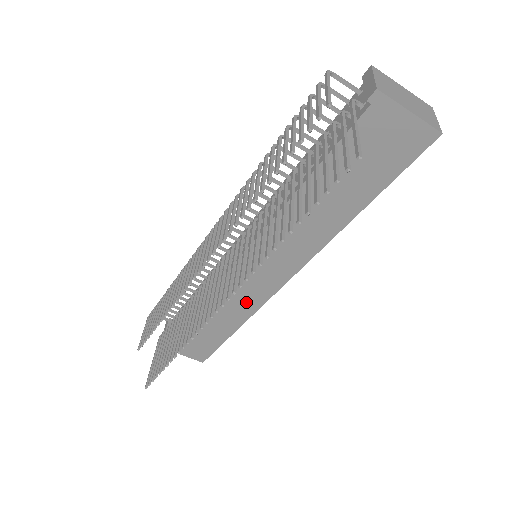
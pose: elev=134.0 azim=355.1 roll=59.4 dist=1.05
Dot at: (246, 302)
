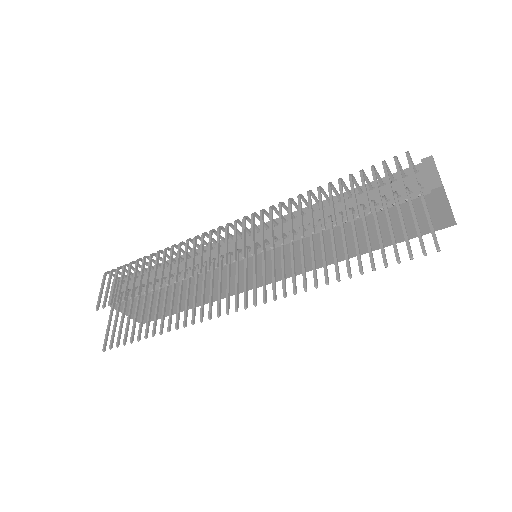
Dot at: (225, 289)
